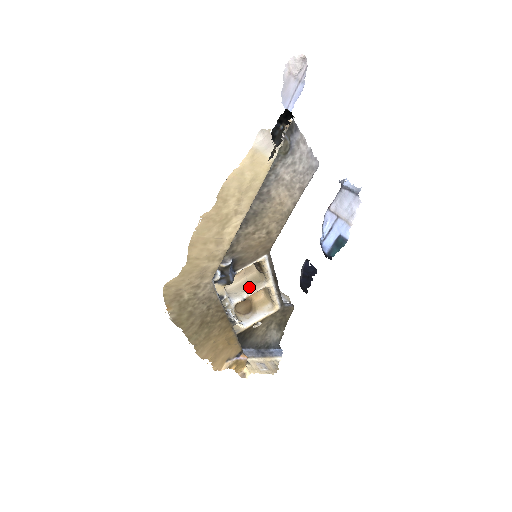
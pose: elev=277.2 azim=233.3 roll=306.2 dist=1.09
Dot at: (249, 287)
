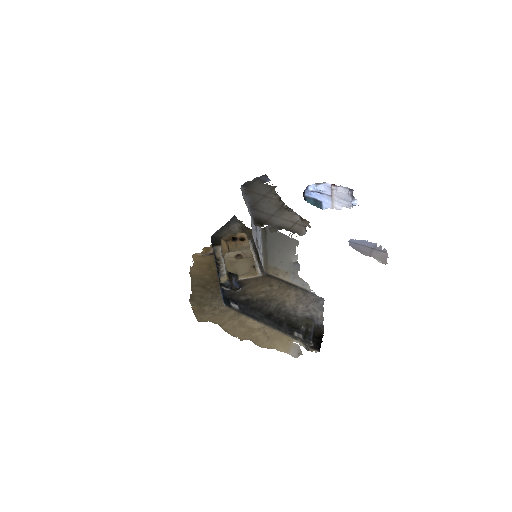
Dot at: occluded
